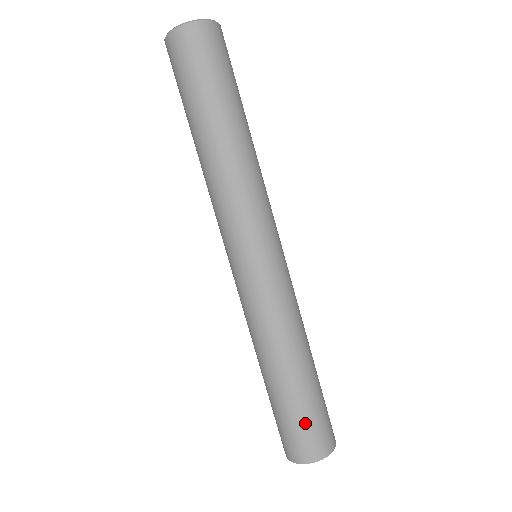
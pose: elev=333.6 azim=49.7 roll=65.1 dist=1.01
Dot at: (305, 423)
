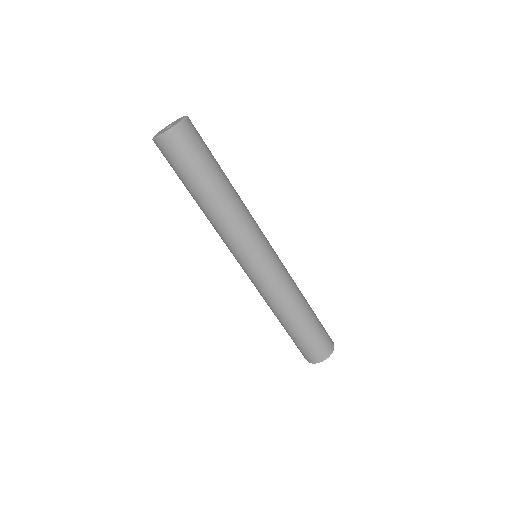
Dot at: (309, 345)
